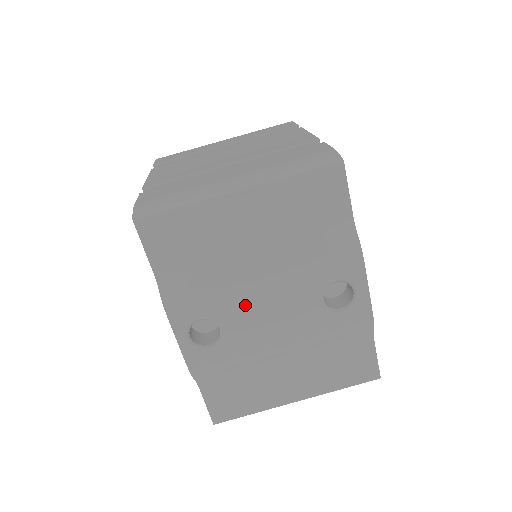
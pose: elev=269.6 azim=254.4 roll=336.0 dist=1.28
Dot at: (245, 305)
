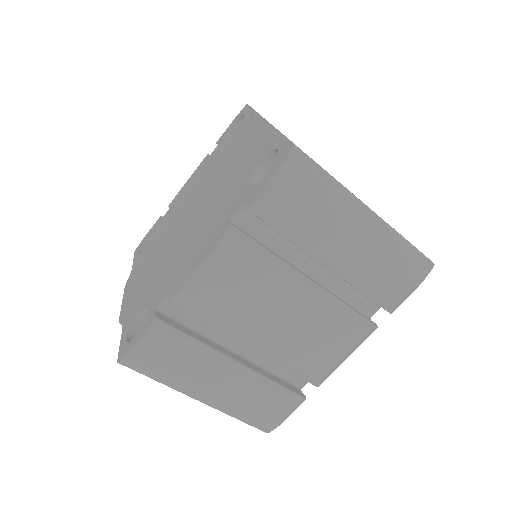
Dot at: occluded
